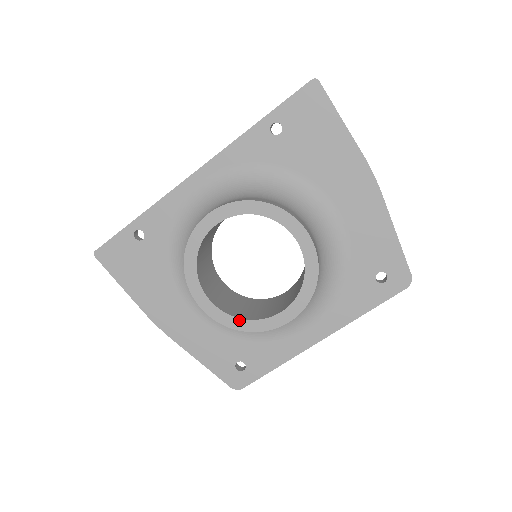
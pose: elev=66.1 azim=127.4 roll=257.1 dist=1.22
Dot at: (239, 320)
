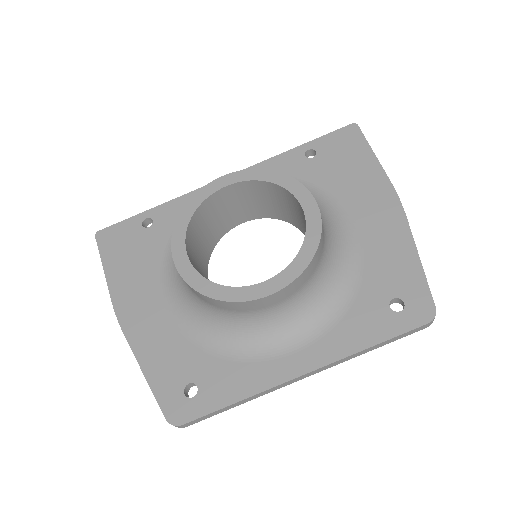
Dot at: (212, 284)
